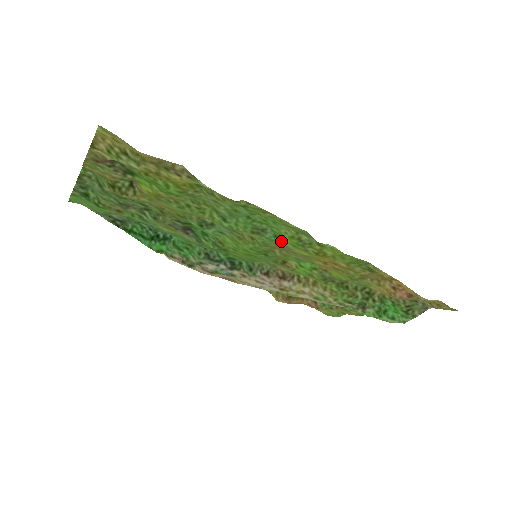
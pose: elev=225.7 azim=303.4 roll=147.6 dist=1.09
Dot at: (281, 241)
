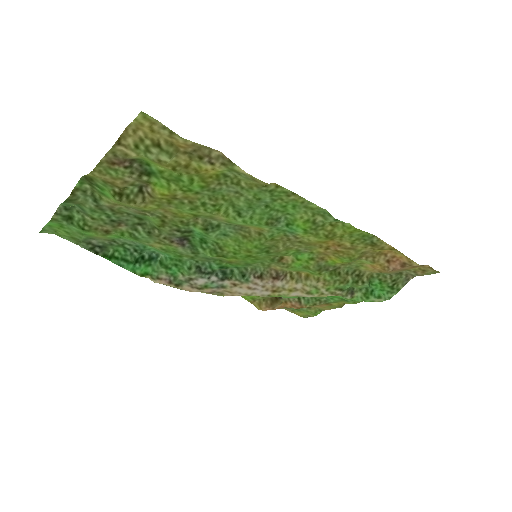
Dot at: (292, 229)
